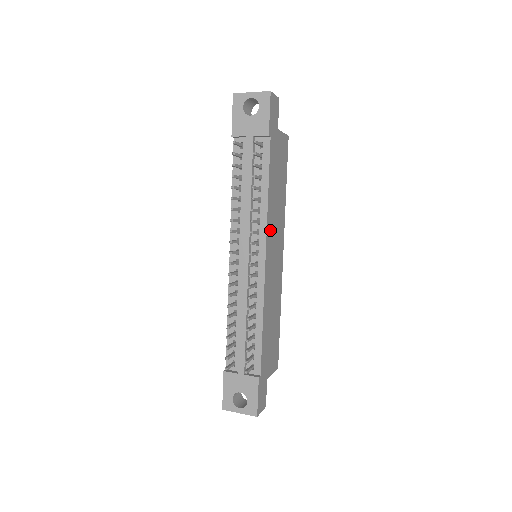
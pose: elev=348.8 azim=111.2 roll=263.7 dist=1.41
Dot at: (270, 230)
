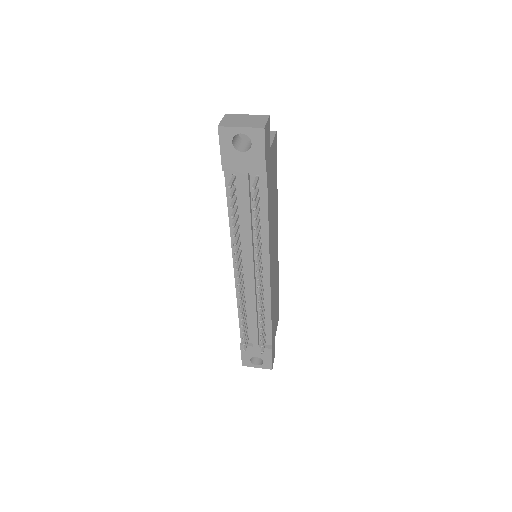
Dot at: (271, 244)
